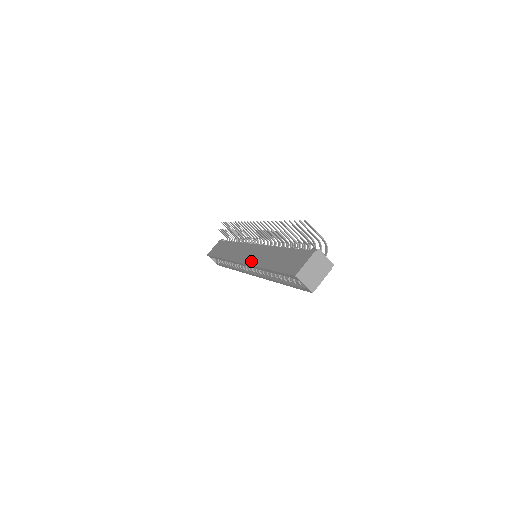
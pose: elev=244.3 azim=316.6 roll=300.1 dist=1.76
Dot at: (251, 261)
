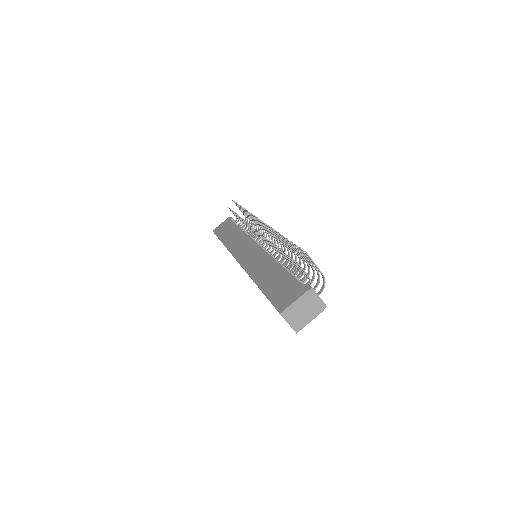
Dot at: (247, 265)
